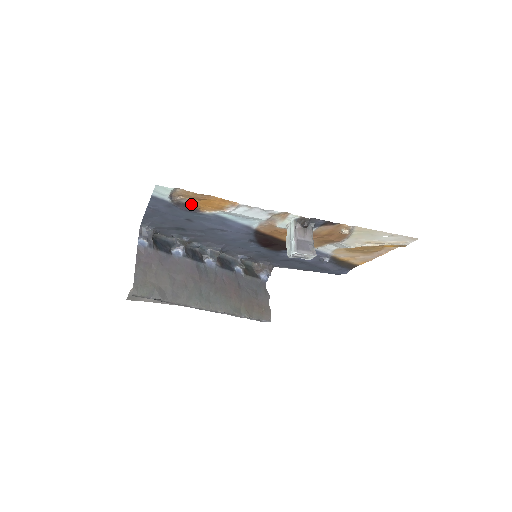
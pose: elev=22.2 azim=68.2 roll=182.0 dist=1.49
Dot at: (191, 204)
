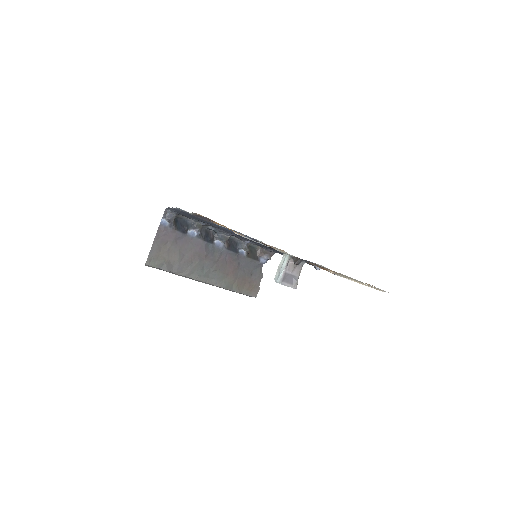
Dot at: (208, 218)
